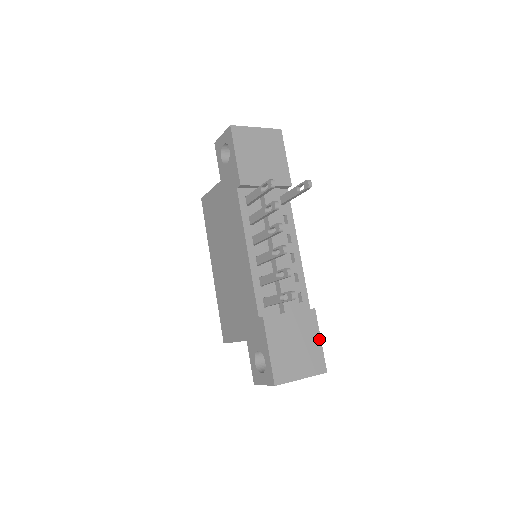
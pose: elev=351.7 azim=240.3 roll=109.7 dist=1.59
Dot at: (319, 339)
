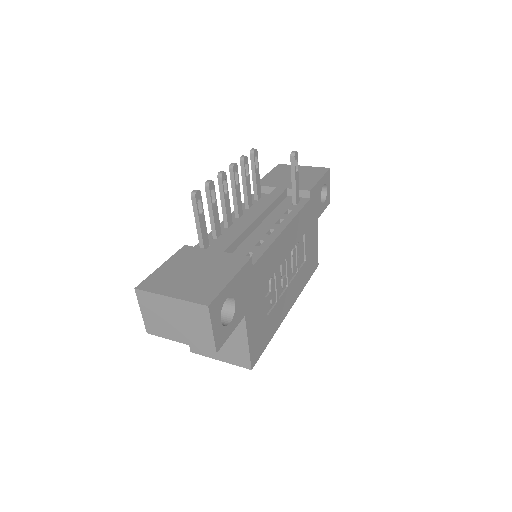
Dot at: (230, 278)
